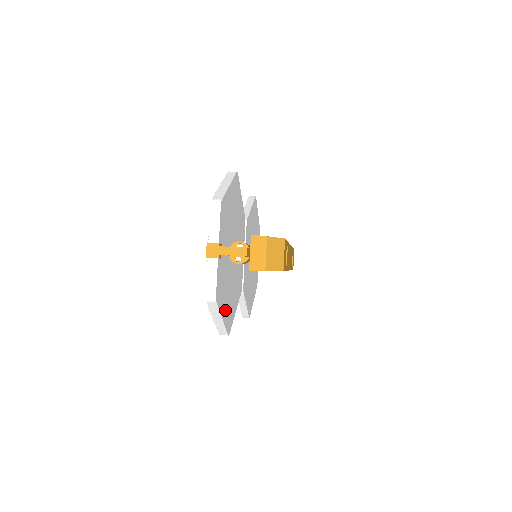
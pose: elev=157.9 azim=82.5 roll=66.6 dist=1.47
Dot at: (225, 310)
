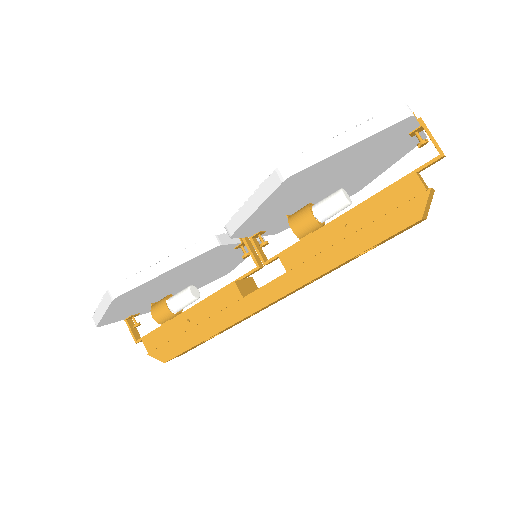
Dot at: (197, 287)
